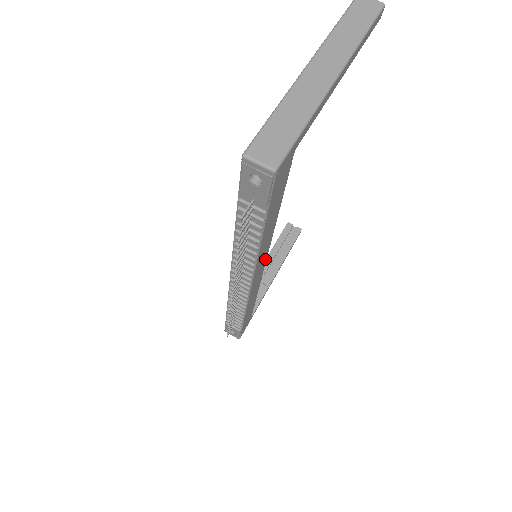
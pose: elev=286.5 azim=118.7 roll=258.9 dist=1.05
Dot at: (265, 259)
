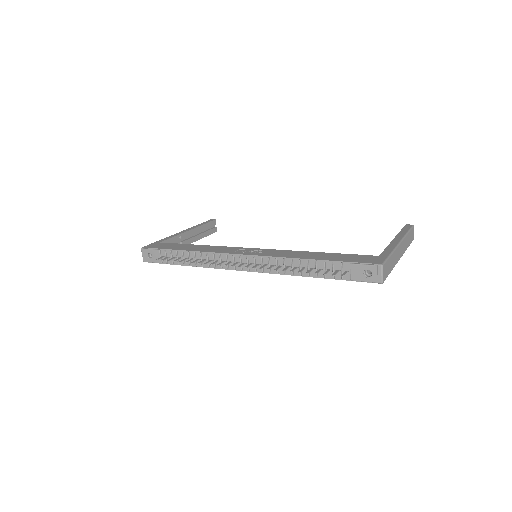
Dot at: occluded
